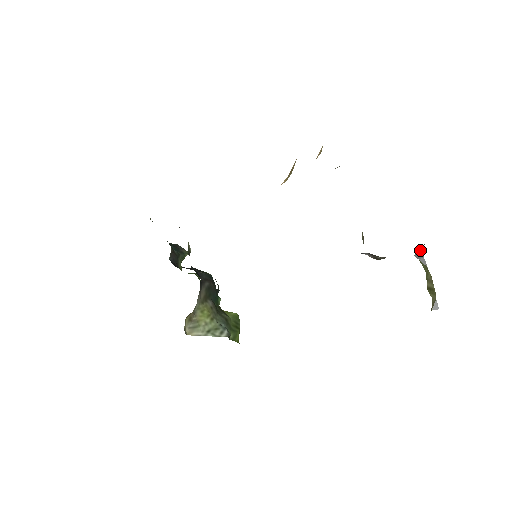
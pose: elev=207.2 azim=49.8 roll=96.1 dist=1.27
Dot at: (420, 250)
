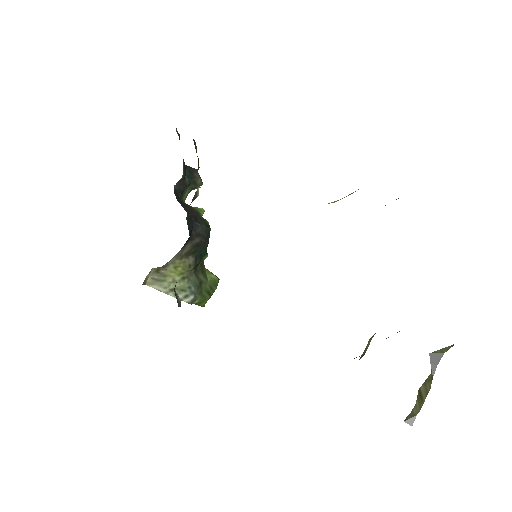
Dot at: (439, 354)
